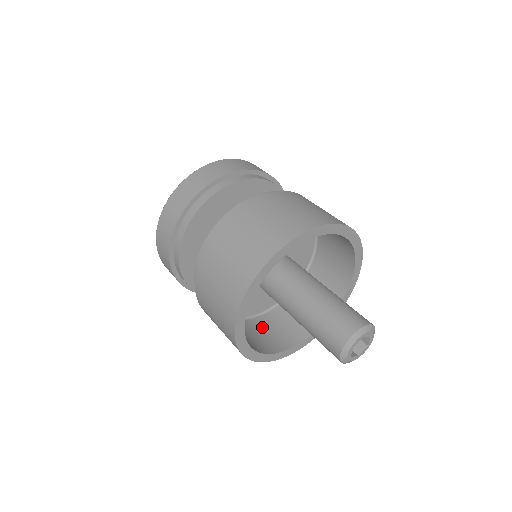
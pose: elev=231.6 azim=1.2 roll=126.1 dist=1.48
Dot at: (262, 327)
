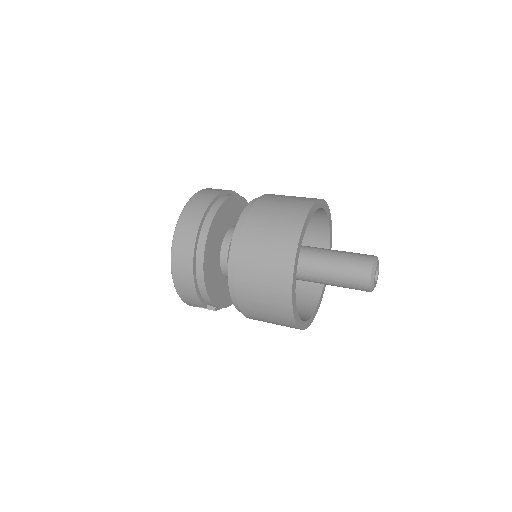
Dot at: occluded
